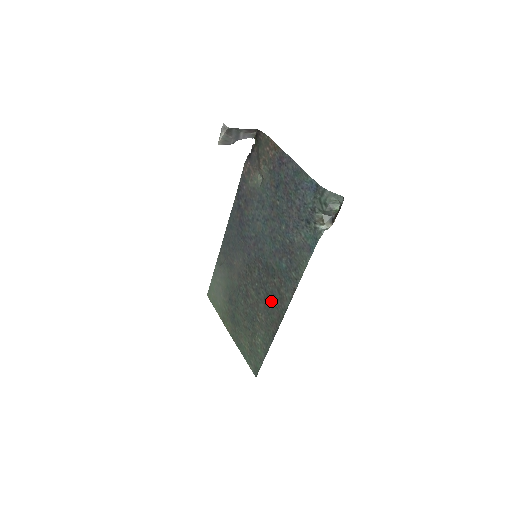
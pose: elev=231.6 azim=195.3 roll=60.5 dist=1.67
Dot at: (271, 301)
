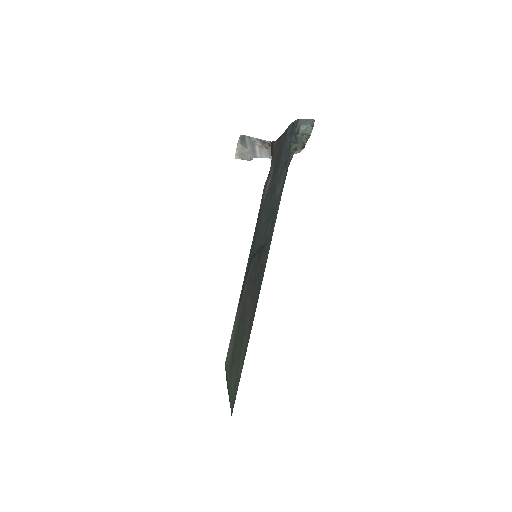
Dot at: (256, 287)
